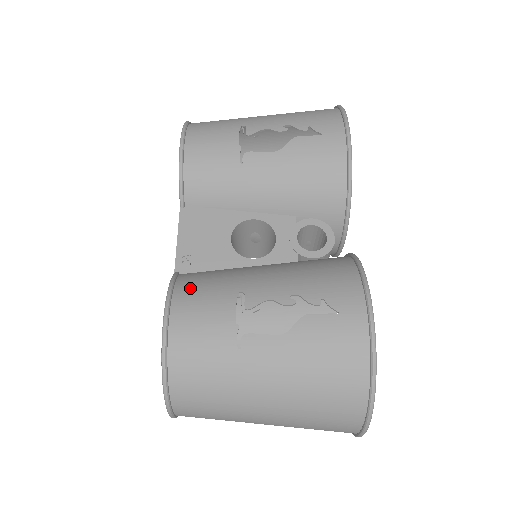
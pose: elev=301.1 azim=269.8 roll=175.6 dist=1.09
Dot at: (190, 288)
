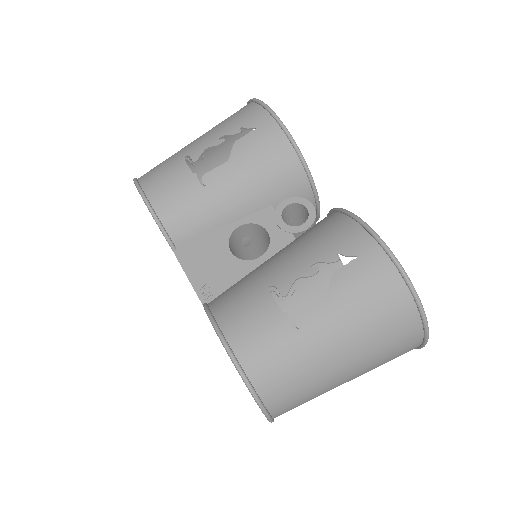
Dot at: (227, 308)
